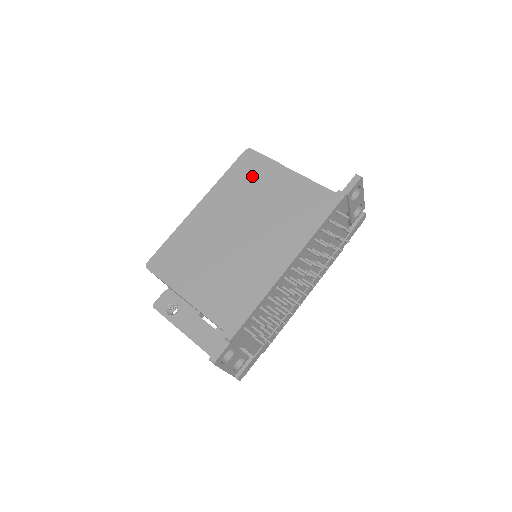
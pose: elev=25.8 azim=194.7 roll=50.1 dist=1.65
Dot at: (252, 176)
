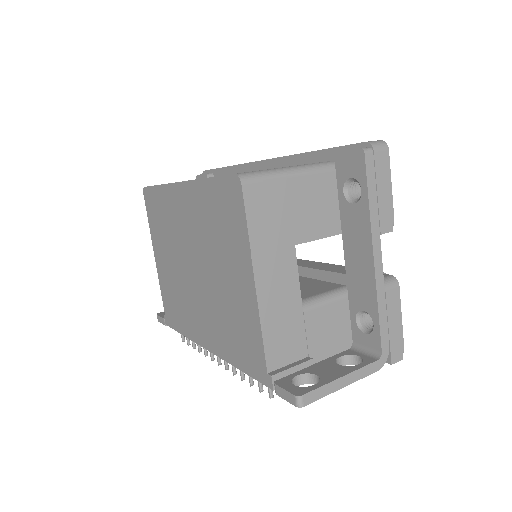
Dot at: (224, 226)
